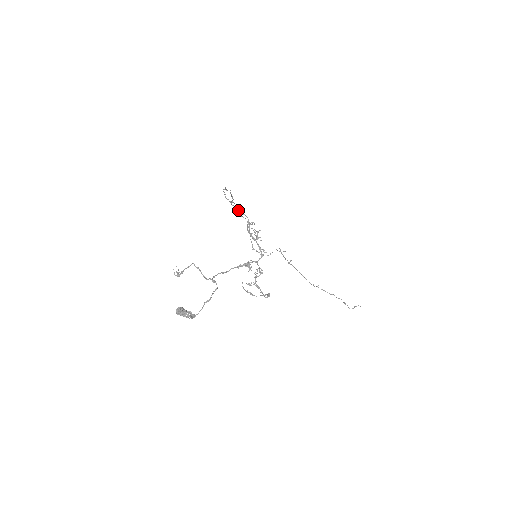
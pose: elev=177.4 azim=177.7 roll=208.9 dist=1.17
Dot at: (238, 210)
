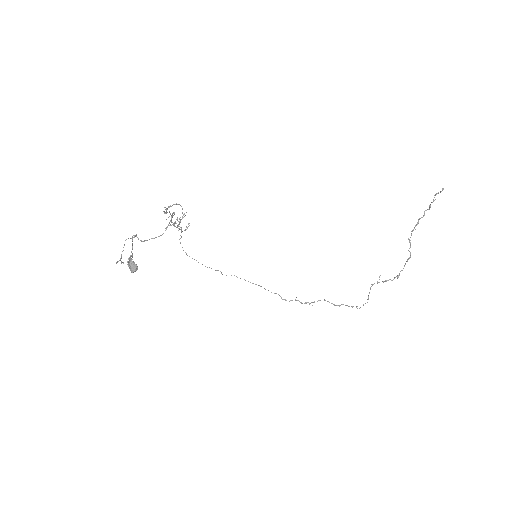
Dot at: (309, 304)
